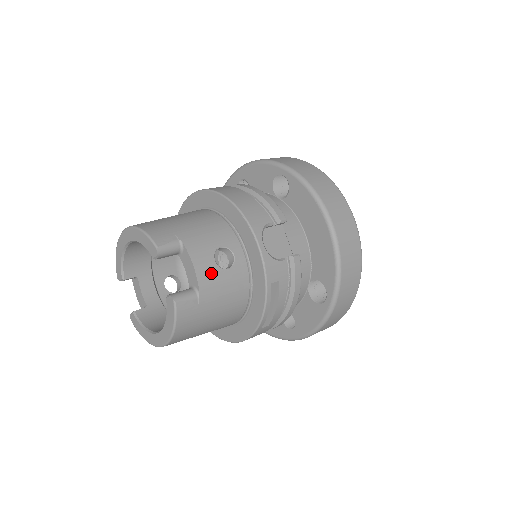
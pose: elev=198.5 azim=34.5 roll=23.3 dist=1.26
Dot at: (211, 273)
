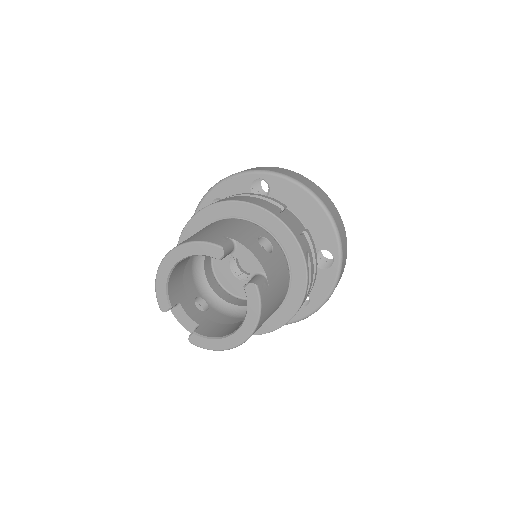
Dot at: (265, 257)
